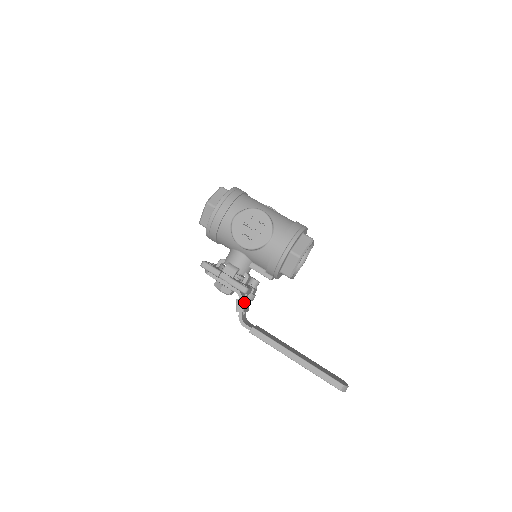
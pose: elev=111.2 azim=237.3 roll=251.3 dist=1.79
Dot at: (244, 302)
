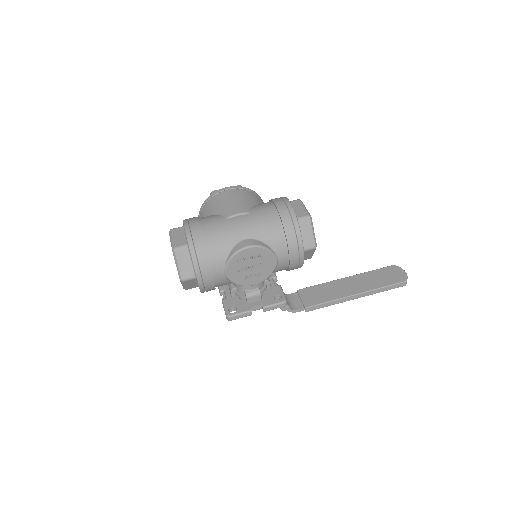
Dot at: occluded
